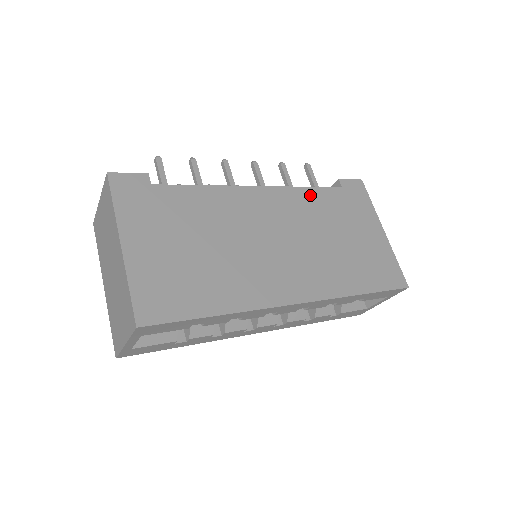
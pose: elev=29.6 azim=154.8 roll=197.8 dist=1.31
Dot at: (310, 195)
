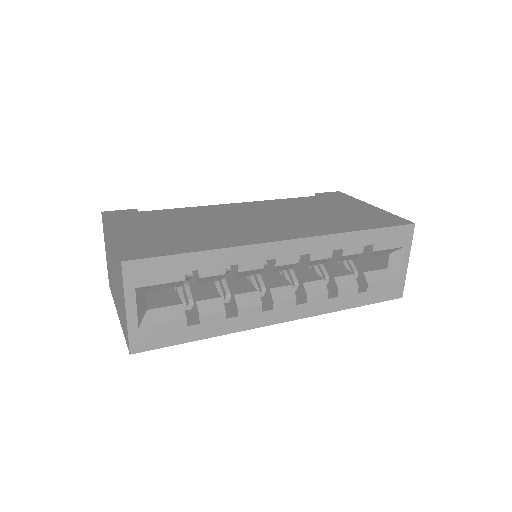
Dot at: (288, 201)
